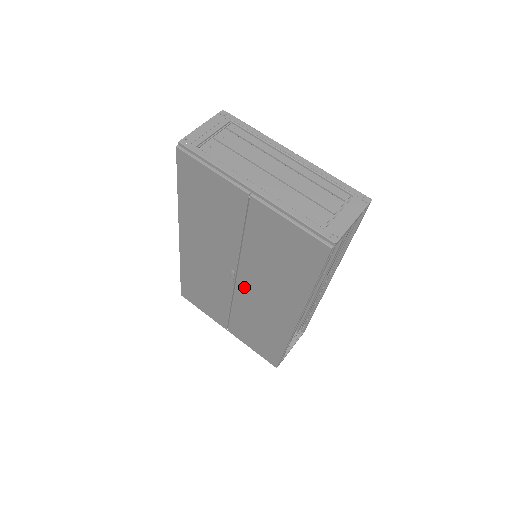
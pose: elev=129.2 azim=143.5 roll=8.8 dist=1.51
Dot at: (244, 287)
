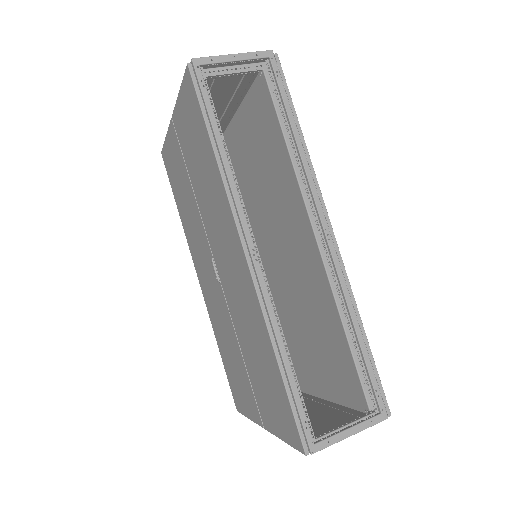
Dot at: (222, 274)
